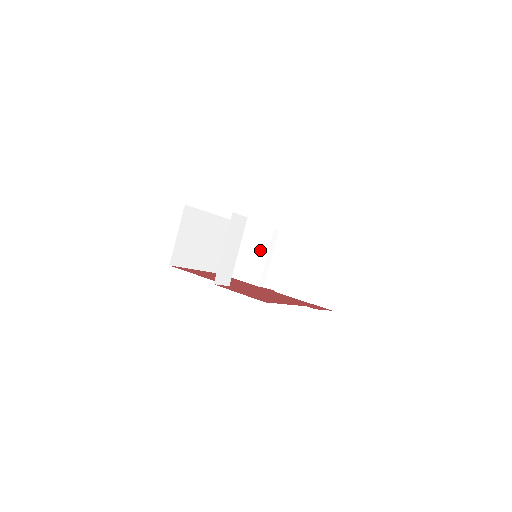
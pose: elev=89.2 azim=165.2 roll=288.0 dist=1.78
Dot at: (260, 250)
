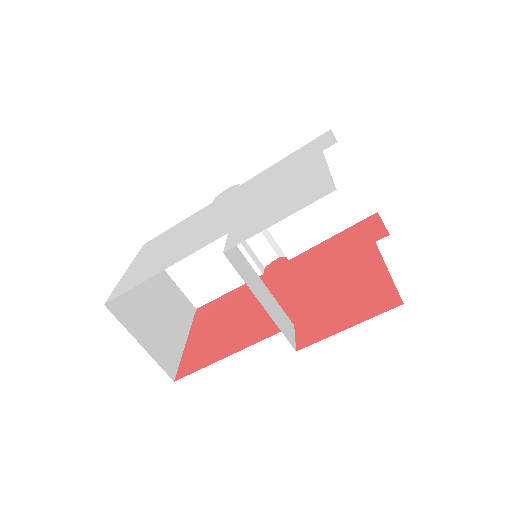
Dot at: (220, 240)
